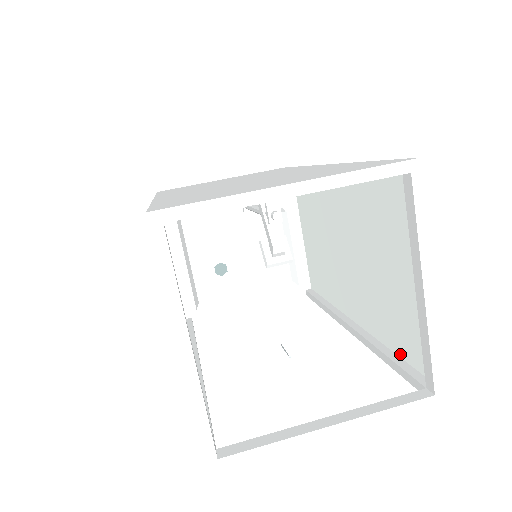
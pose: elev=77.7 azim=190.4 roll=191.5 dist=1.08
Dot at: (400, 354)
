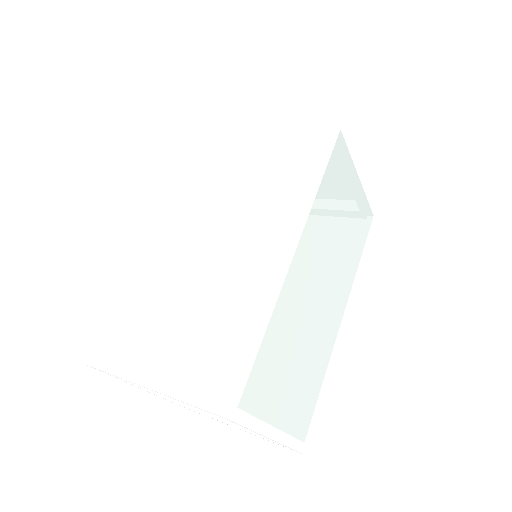
Dot at: (318, 395)
